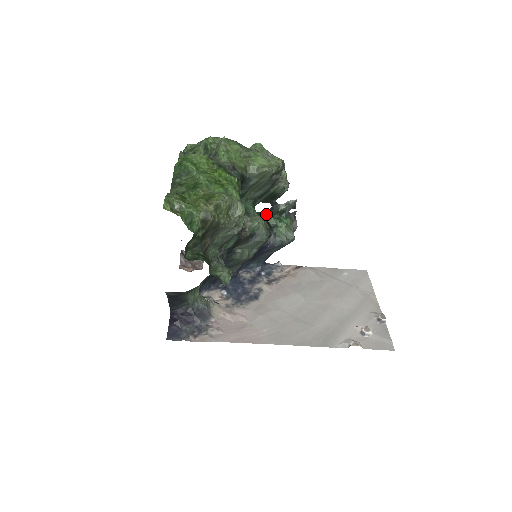
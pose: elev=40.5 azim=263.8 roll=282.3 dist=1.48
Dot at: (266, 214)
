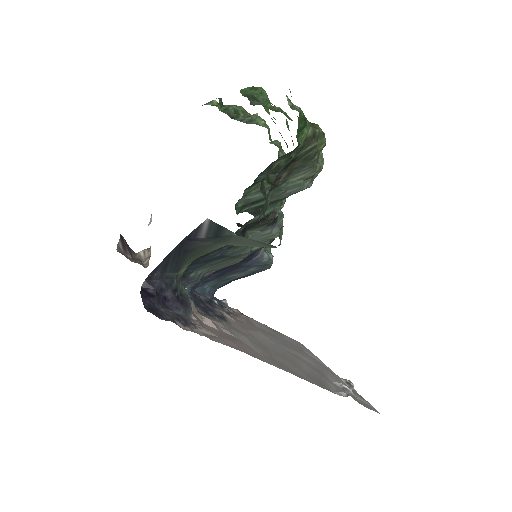
Dot at: occluded
